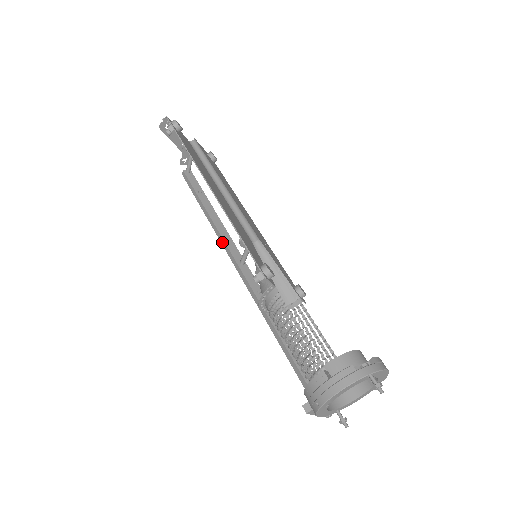
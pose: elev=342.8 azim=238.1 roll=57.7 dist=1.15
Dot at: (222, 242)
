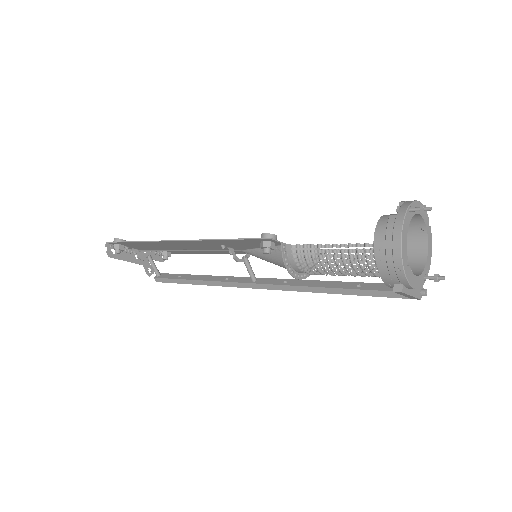
Dot at: (226, 285)
